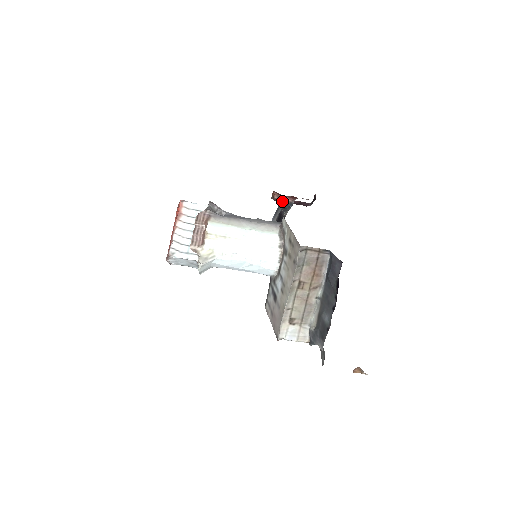
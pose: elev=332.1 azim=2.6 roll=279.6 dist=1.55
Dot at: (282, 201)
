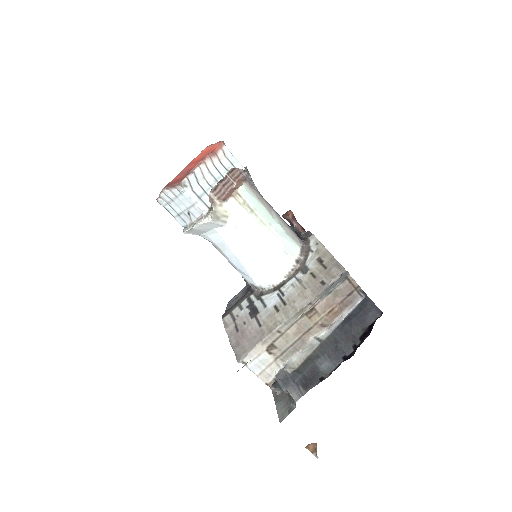
Dot at: (292, 225)
